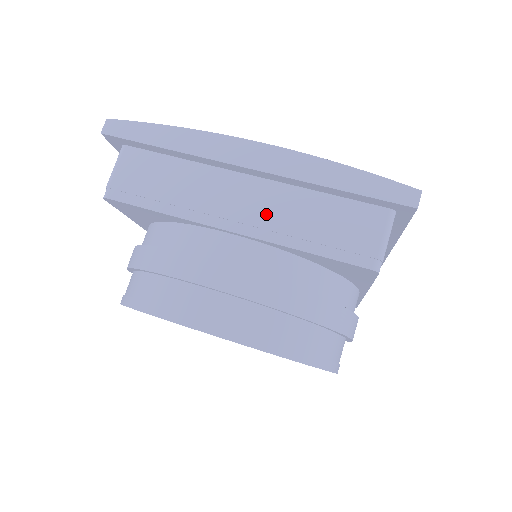
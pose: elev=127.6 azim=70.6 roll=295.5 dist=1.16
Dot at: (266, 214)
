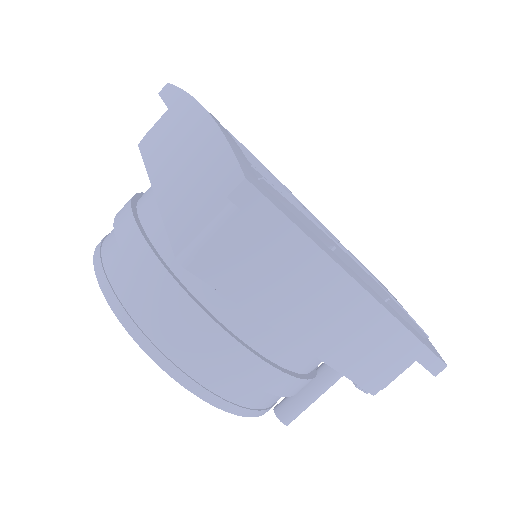
Dot at: (174, 177)
